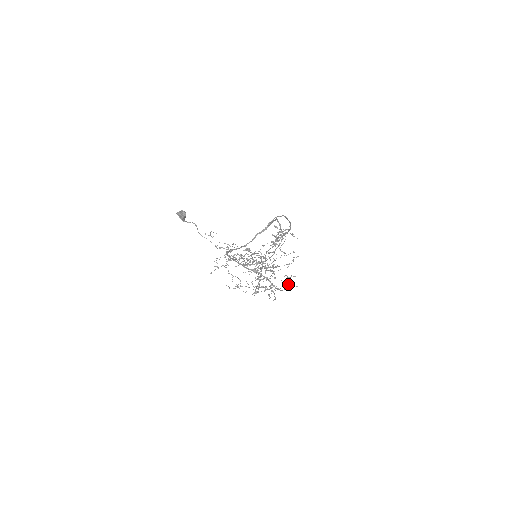
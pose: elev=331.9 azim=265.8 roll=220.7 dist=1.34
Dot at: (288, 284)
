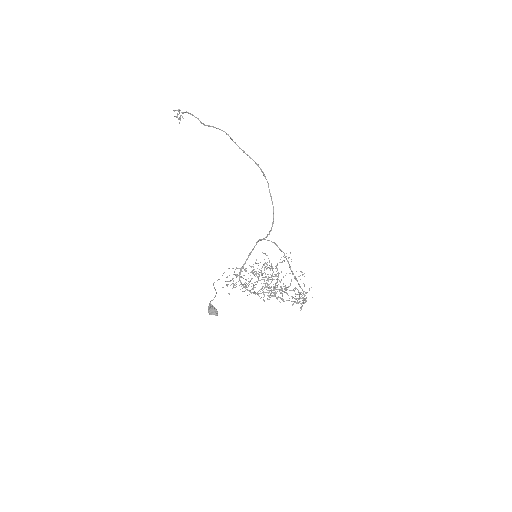
Dot at: occluded
